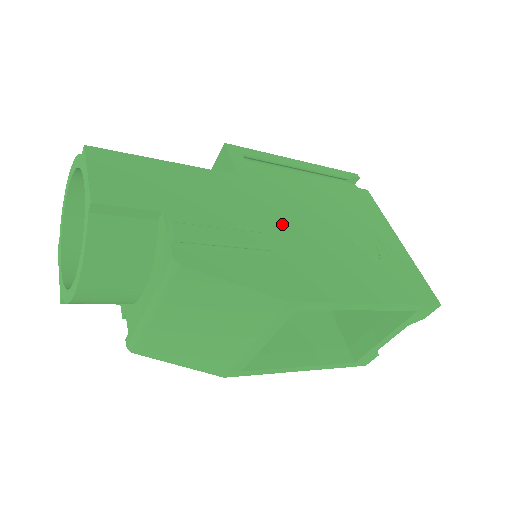
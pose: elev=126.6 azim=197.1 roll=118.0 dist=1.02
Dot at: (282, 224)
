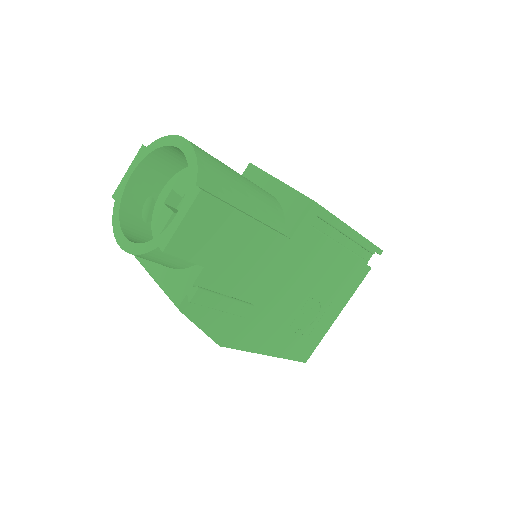
Dot at: (275, 290)
